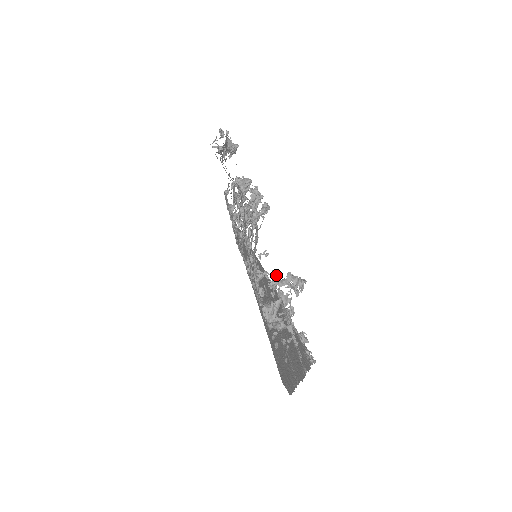
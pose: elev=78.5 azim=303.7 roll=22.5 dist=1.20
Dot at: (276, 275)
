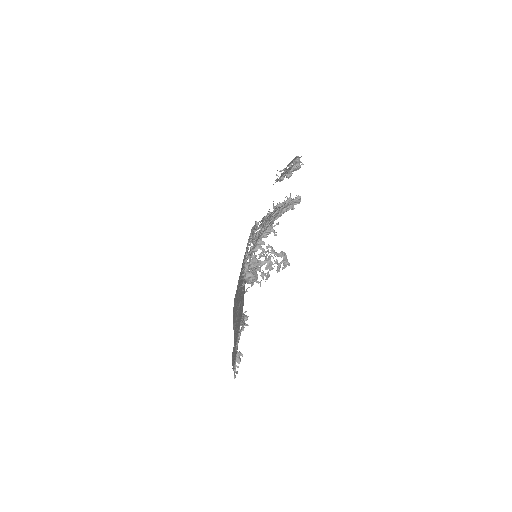
Dot at: (270, 254)
